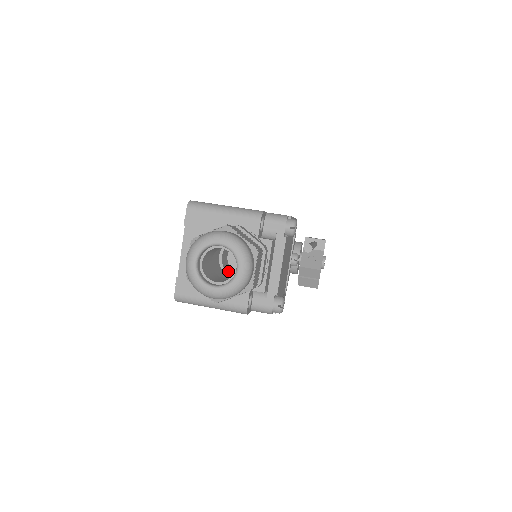
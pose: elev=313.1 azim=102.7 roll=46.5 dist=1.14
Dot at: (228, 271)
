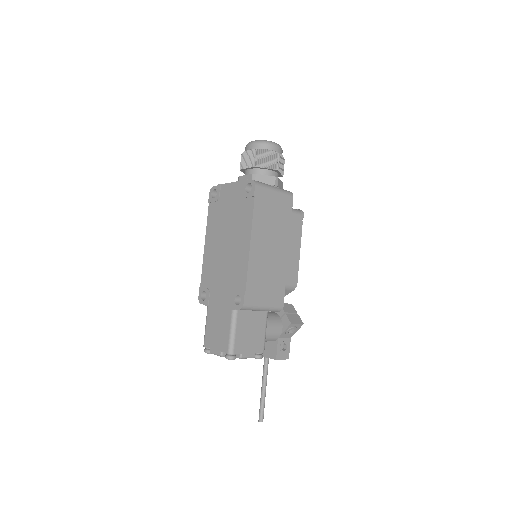
Dot at: occluded
